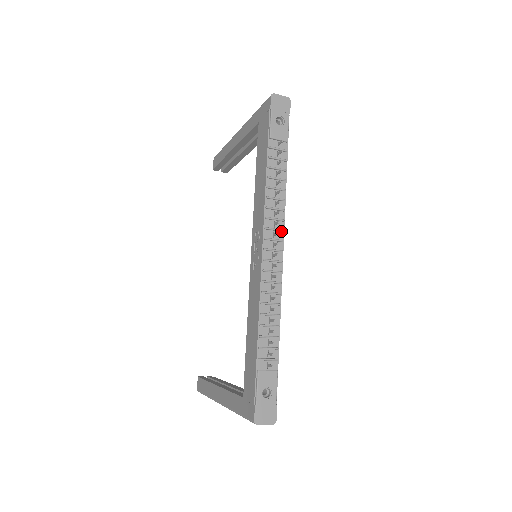
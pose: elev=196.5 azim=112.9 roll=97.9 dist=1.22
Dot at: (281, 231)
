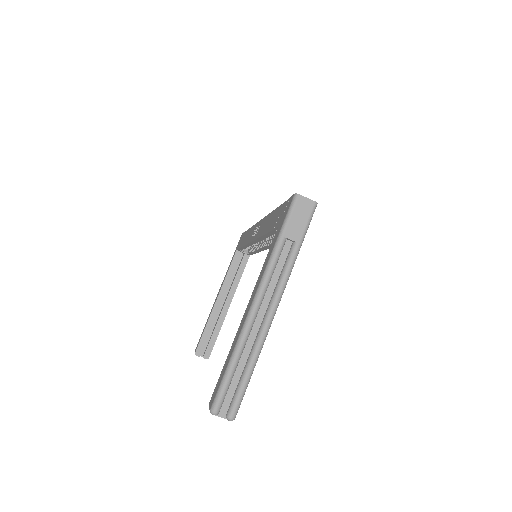
Dot at: occluded
